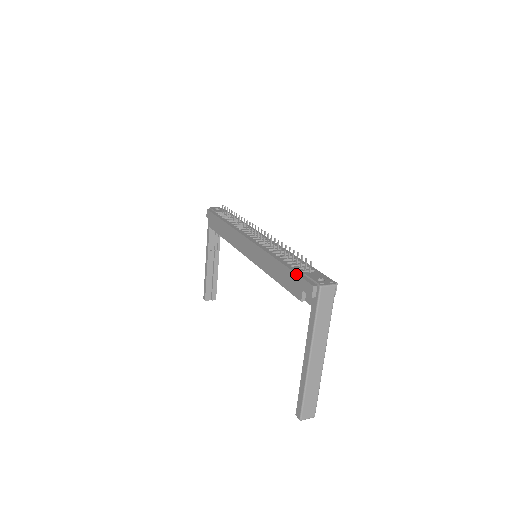
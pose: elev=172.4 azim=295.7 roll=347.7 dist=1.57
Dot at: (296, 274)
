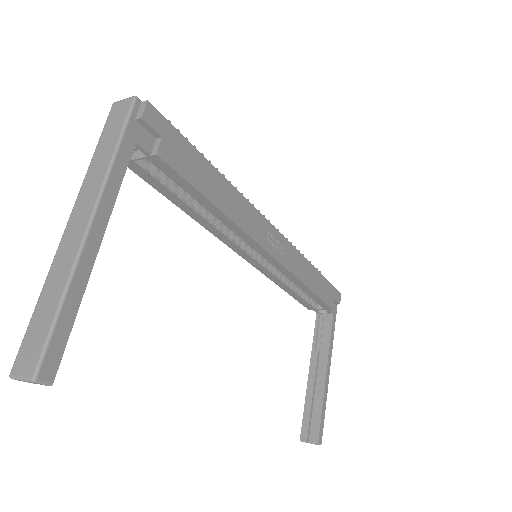
Dot at: occluded
